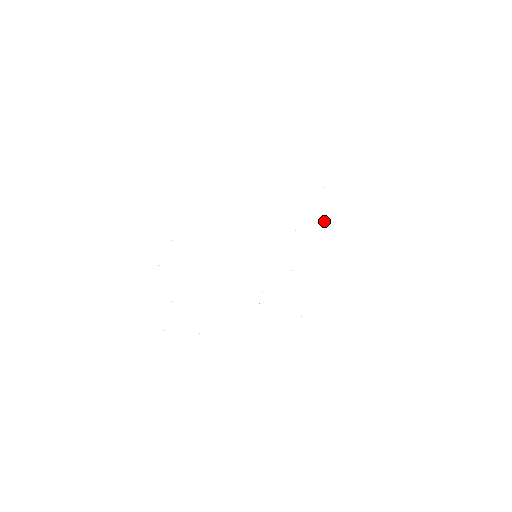
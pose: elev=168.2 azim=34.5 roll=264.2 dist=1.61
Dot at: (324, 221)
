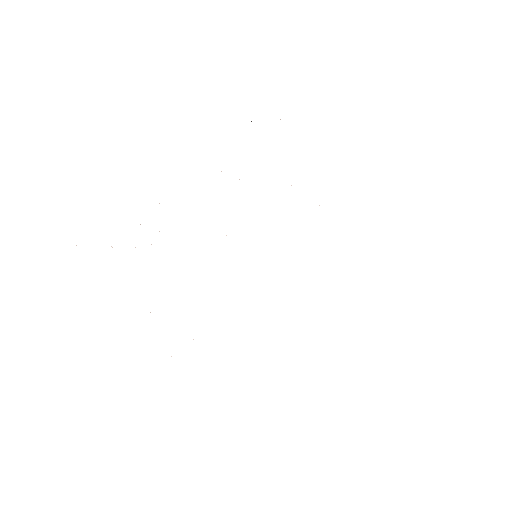
Dot at: occluded
